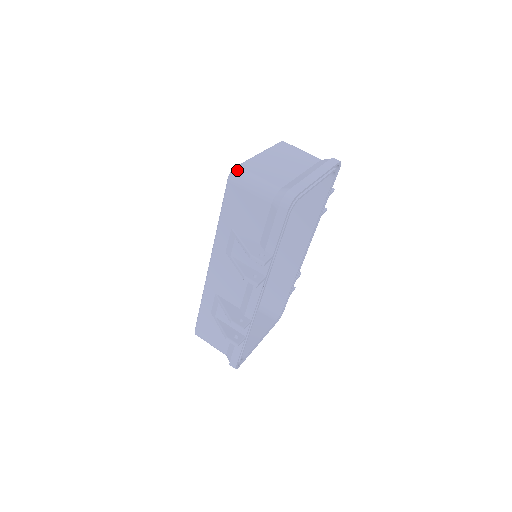
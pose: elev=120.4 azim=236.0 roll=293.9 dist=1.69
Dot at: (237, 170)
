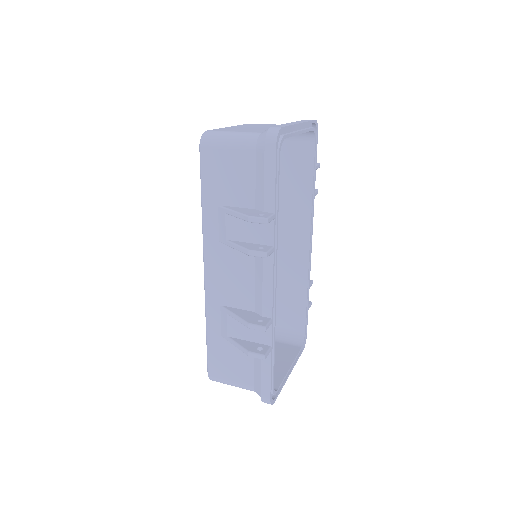
Dot at: (207, 133)
